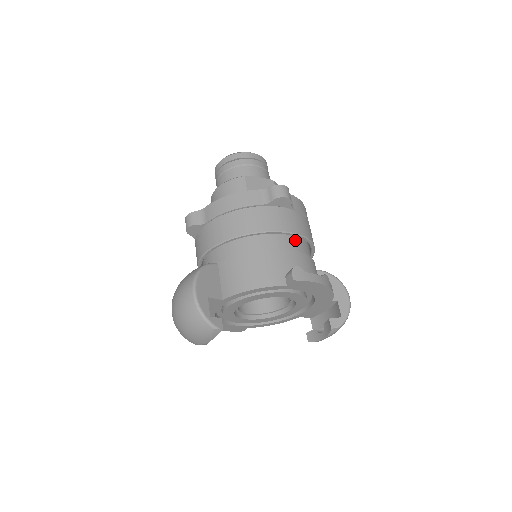
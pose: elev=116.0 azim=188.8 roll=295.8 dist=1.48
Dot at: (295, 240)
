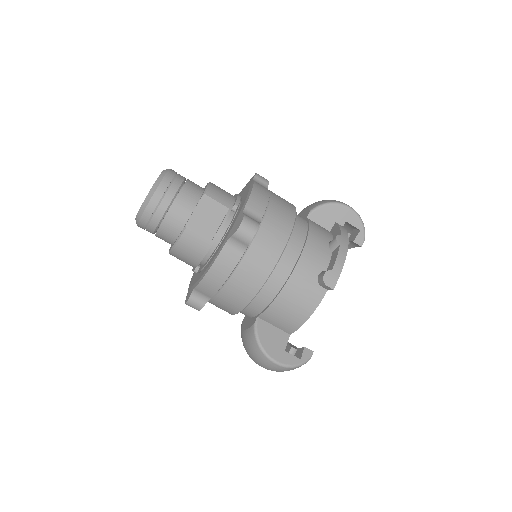
Dot at: (290, 241)
